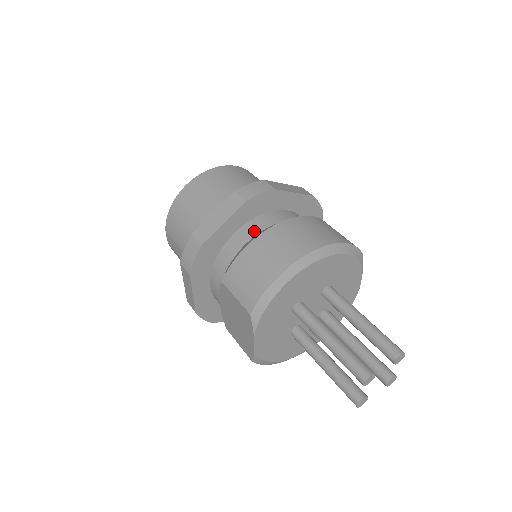
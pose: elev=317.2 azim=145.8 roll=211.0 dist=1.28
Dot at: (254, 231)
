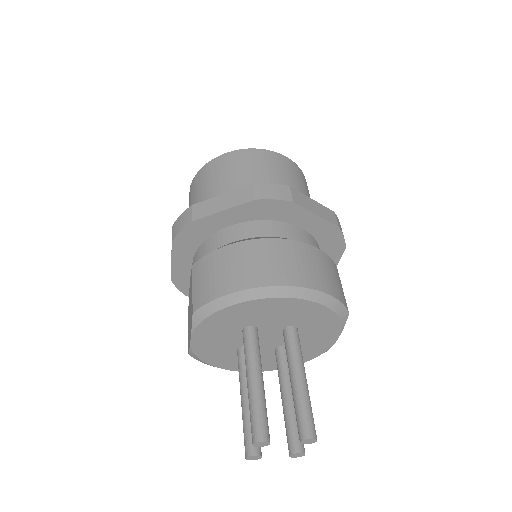
Dot at: (250, 233)
